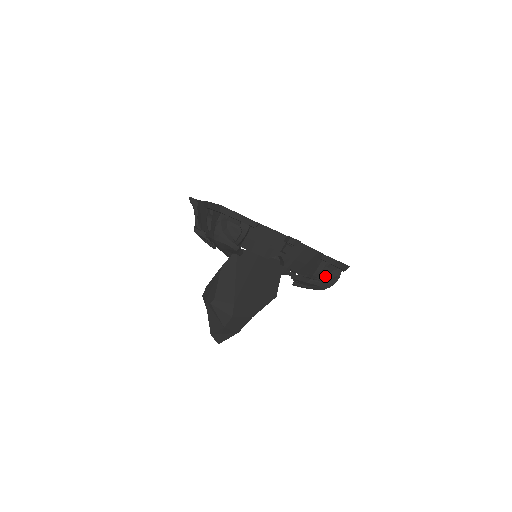
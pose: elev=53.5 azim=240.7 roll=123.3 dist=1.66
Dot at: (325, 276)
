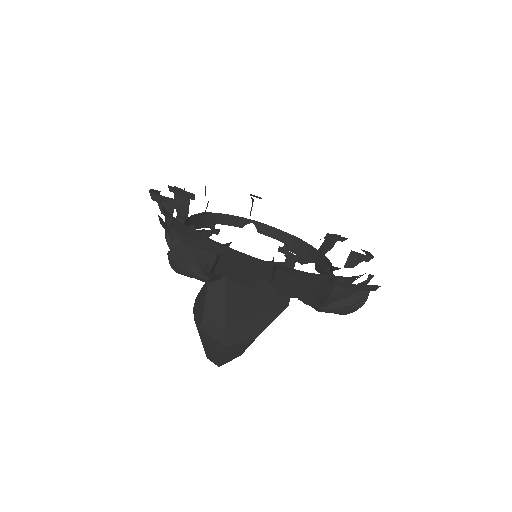
Dot at: (344, 299)
